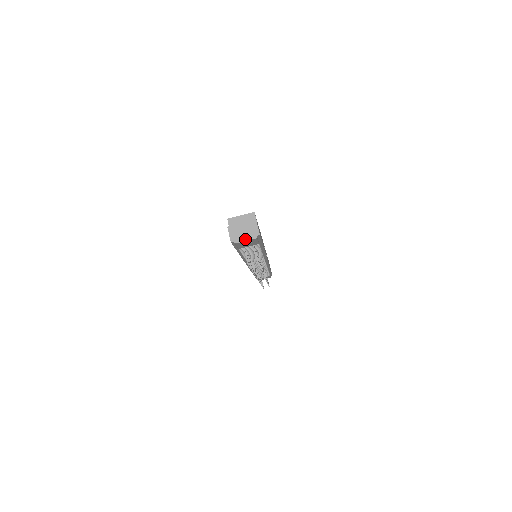
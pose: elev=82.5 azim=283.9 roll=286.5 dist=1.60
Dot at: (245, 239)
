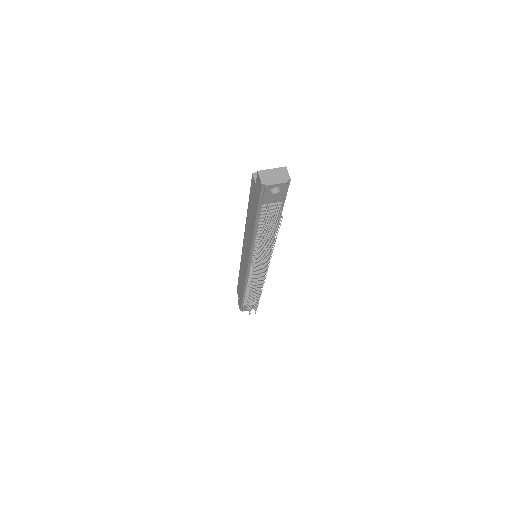
Dot at: (276, 182)
